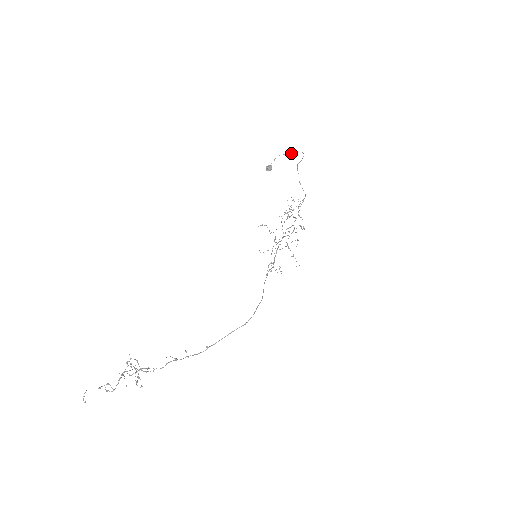
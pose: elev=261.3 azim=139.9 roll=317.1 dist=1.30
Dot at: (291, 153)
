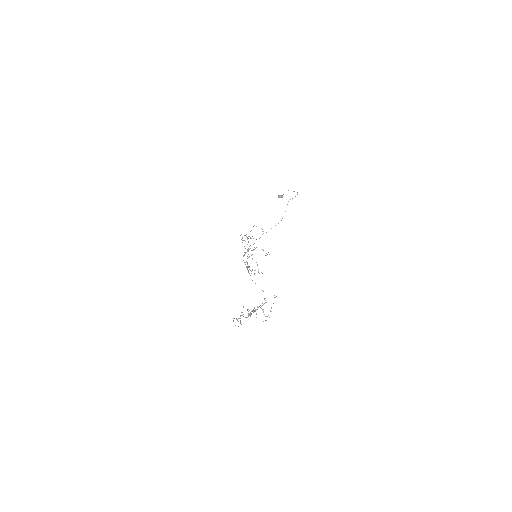
Dot at: occluded
